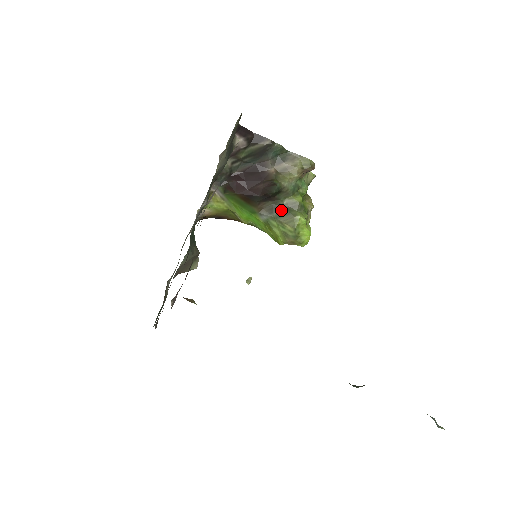
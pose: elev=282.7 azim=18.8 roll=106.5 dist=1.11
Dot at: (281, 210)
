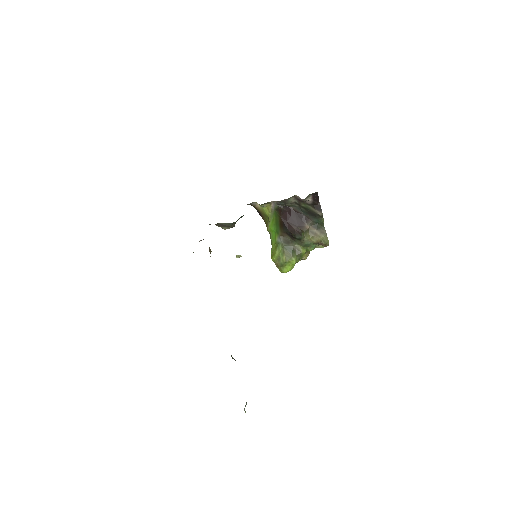
Dot at: (290, 247)
